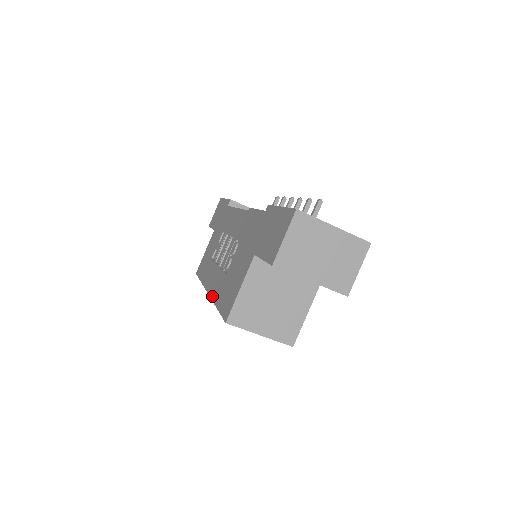
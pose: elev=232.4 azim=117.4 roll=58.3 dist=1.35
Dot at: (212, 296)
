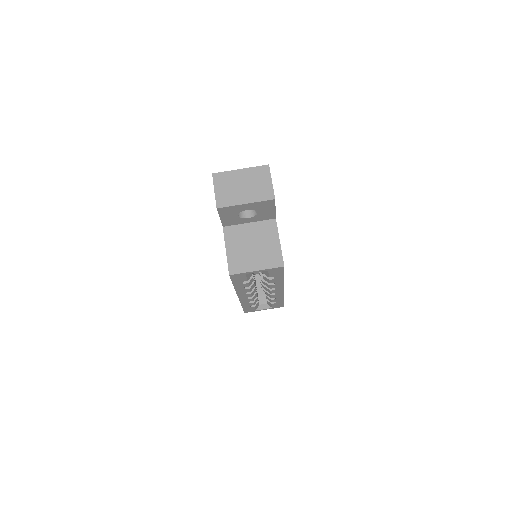
Dot at: occluded
